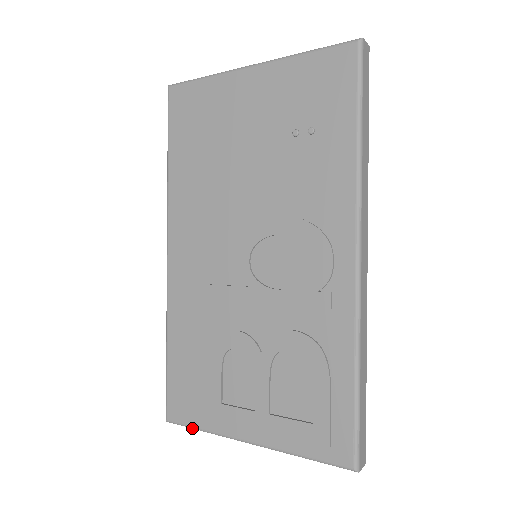
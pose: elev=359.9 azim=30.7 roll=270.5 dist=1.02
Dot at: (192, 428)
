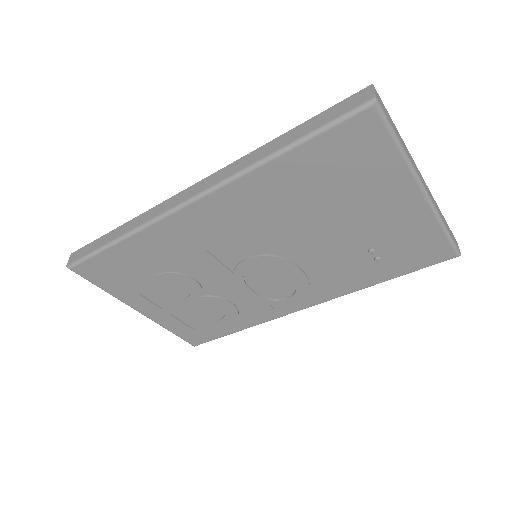
Dot at: occluded
